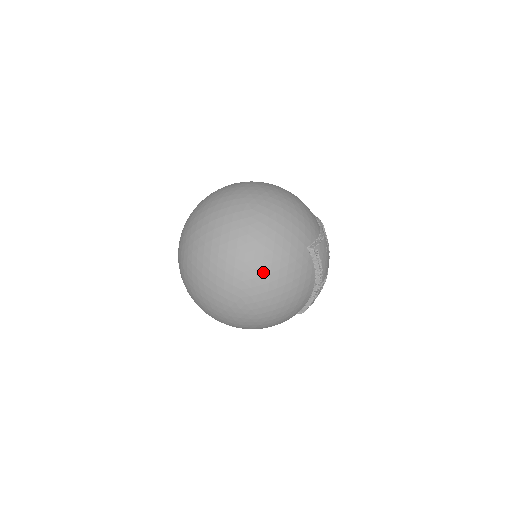
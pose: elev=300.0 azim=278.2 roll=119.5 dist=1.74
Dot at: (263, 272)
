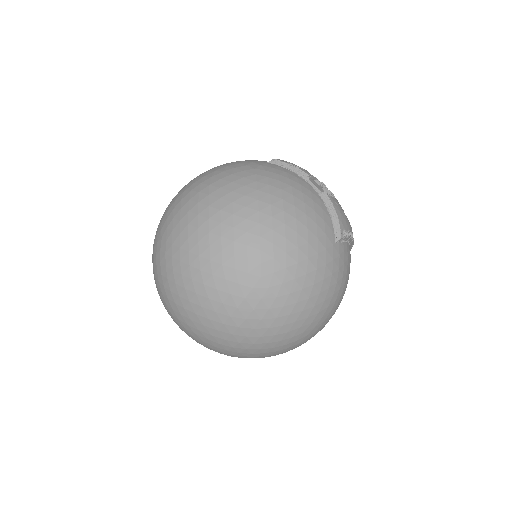
Dot at: (322, 314)
